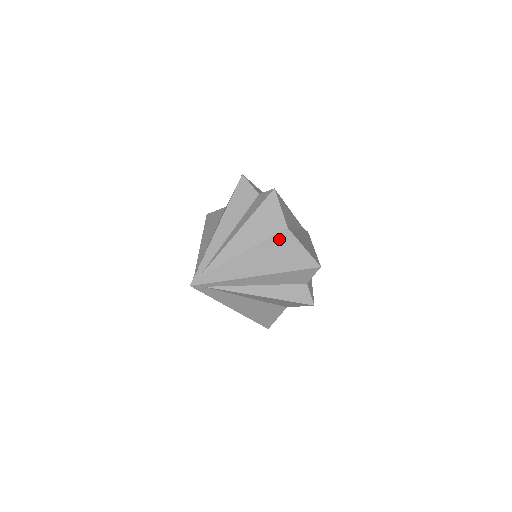
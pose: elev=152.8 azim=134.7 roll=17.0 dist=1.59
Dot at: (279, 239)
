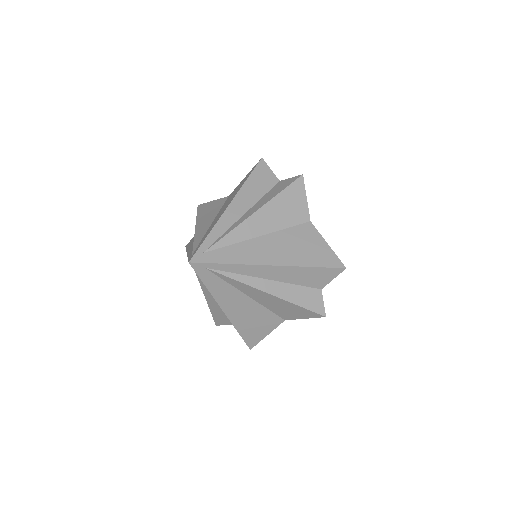
Dot at: (300, 230)
